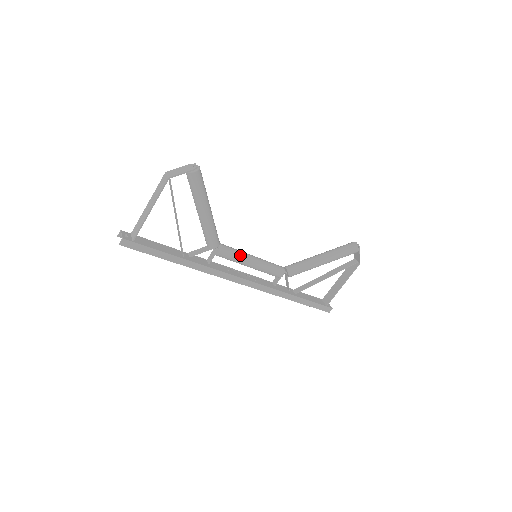
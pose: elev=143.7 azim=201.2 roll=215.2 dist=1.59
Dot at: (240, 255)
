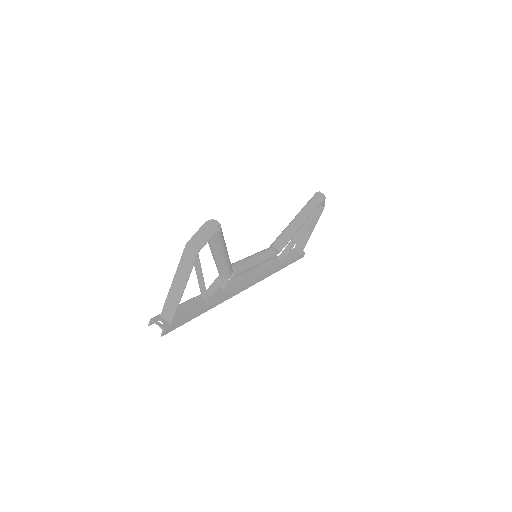
Dot at: (247, 265)
